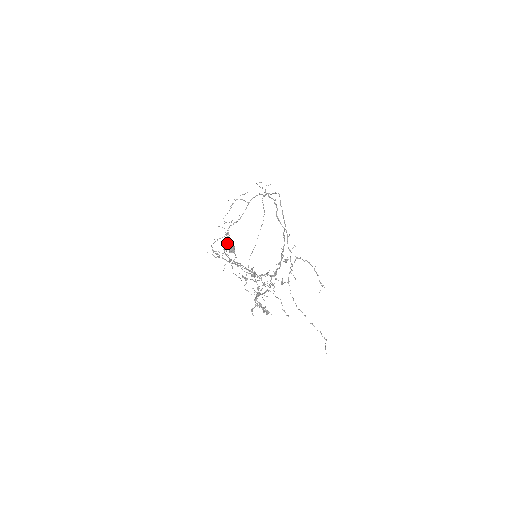
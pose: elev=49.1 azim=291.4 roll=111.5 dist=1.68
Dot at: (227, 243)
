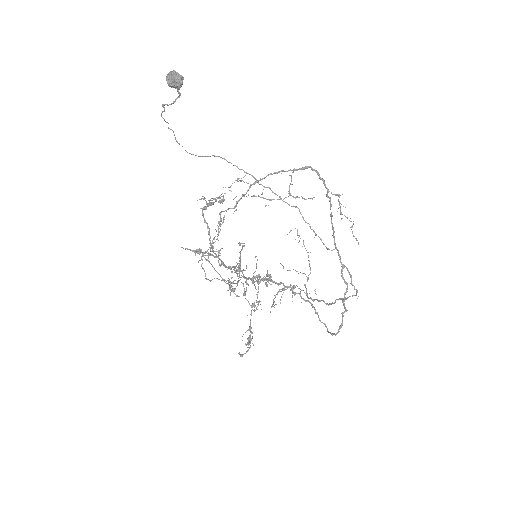
Dot at: (211, 203)
